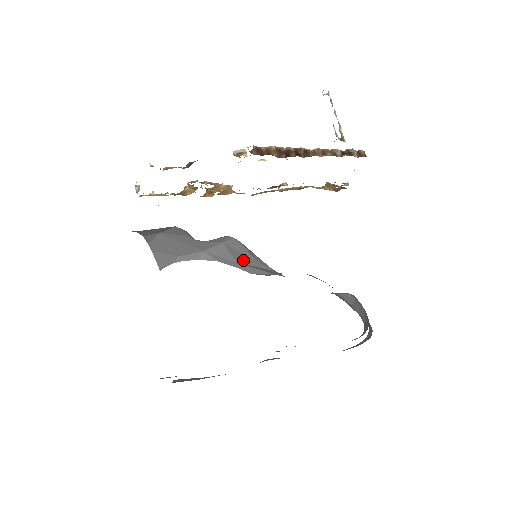
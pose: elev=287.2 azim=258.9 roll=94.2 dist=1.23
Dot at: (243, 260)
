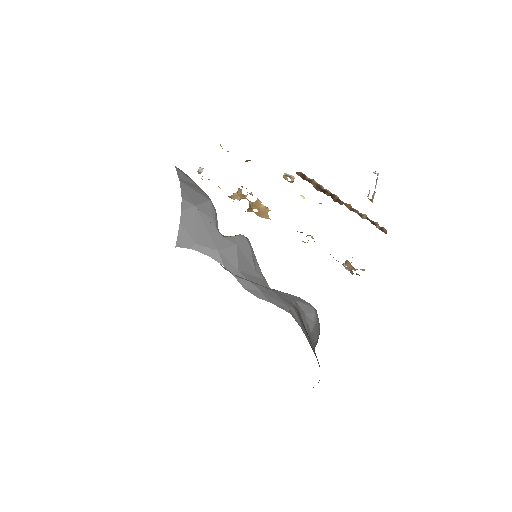
Dot at: (244, 267)
